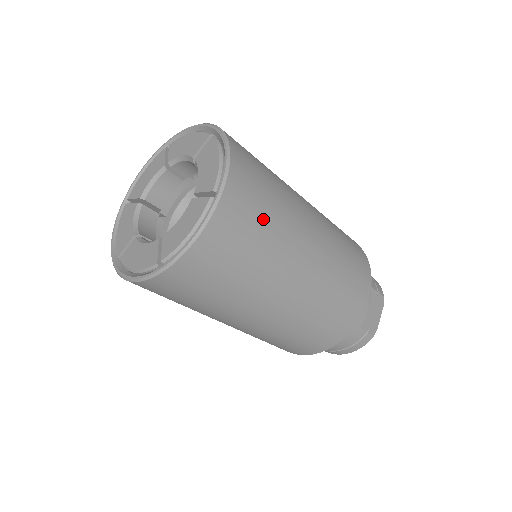
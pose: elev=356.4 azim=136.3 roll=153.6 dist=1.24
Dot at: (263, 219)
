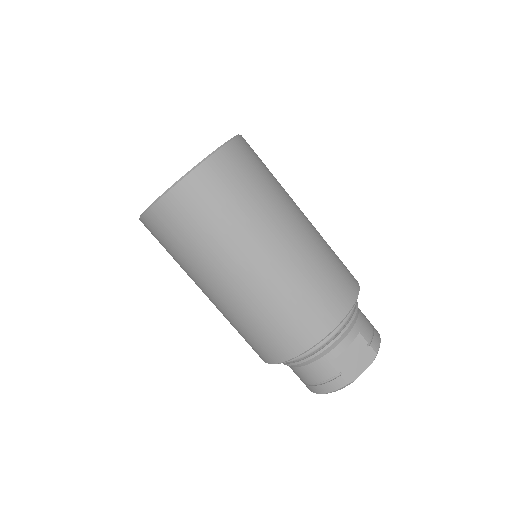
Dot at: (233, 198)
